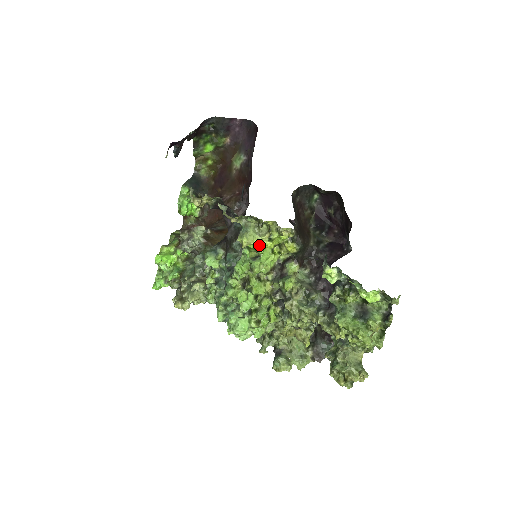
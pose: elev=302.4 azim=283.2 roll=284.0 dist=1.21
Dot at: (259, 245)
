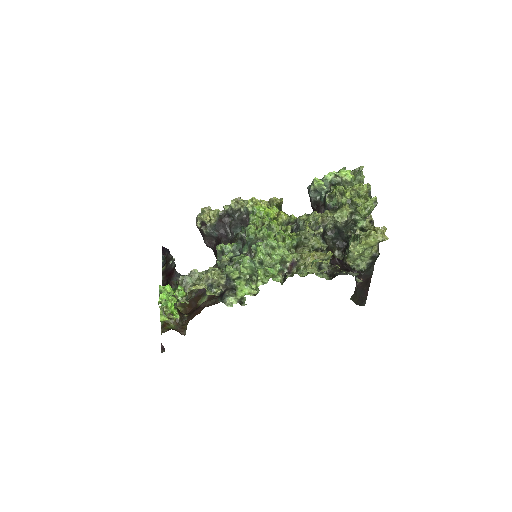
Dot at: (262, 208)
